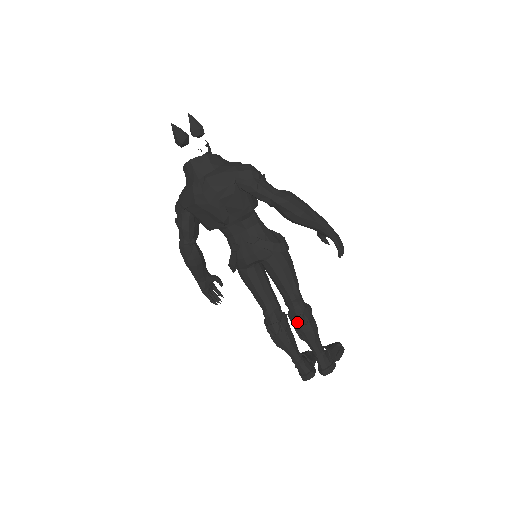
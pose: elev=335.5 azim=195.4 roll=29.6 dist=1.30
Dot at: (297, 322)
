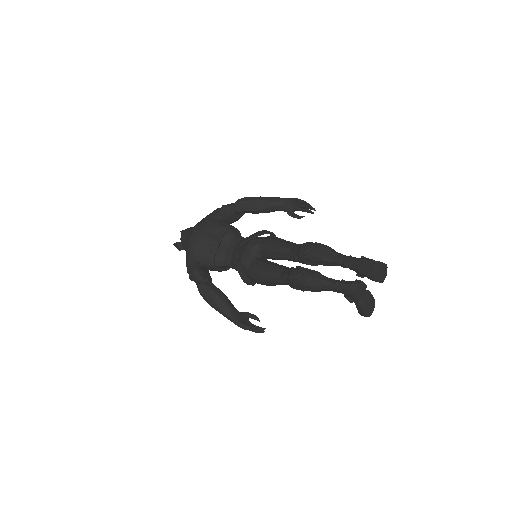
Dot at: (304, 250)
